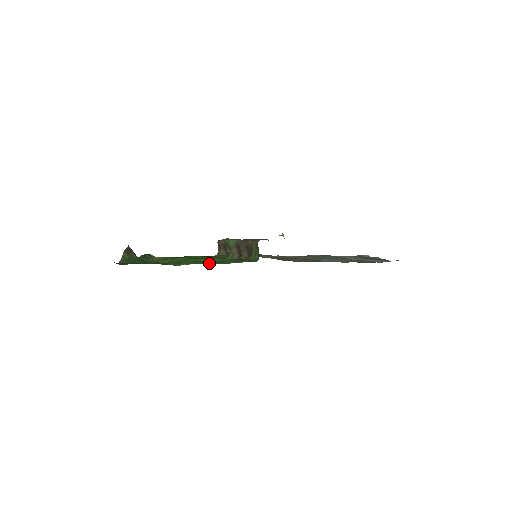
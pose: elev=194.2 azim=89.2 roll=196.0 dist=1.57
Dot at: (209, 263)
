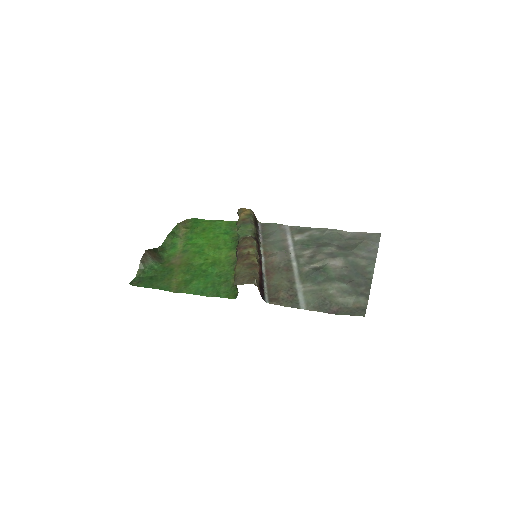
Dot at: (199, 293)
